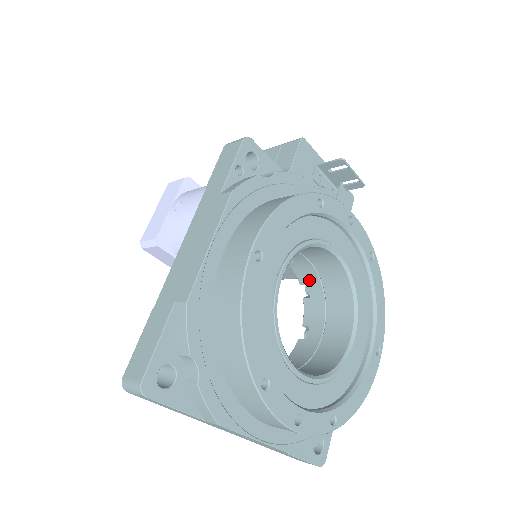
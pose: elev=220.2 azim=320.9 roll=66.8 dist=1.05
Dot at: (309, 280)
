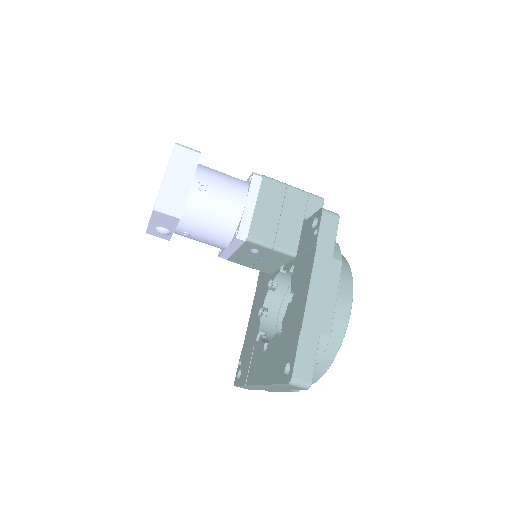
Dot at: (282, 282)
